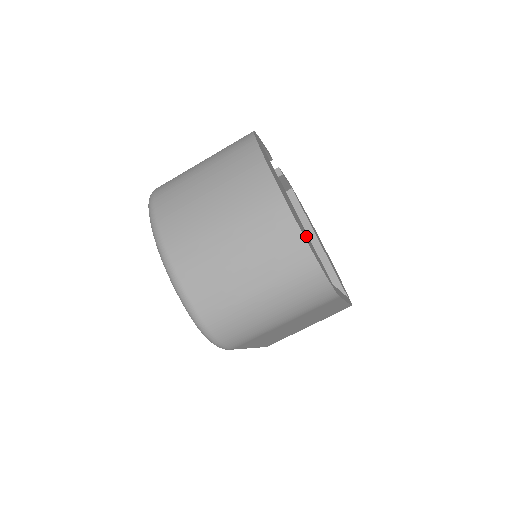
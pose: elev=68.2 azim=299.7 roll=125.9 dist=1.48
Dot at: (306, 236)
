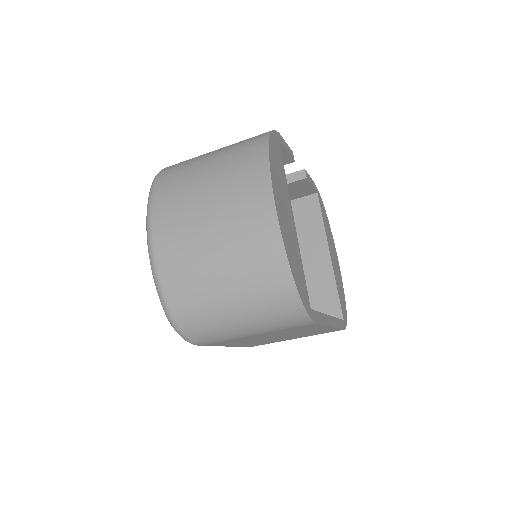
Dot at: (294, 254)
